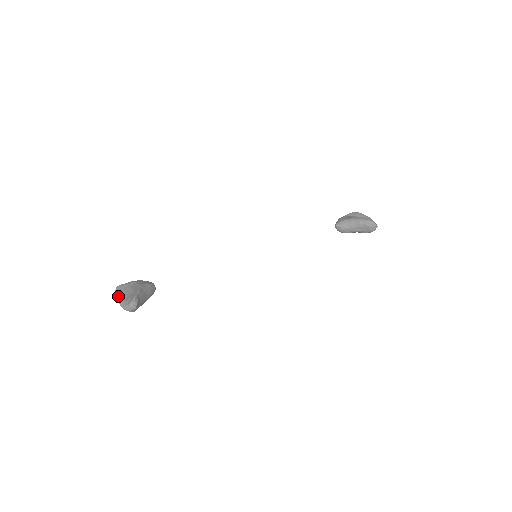
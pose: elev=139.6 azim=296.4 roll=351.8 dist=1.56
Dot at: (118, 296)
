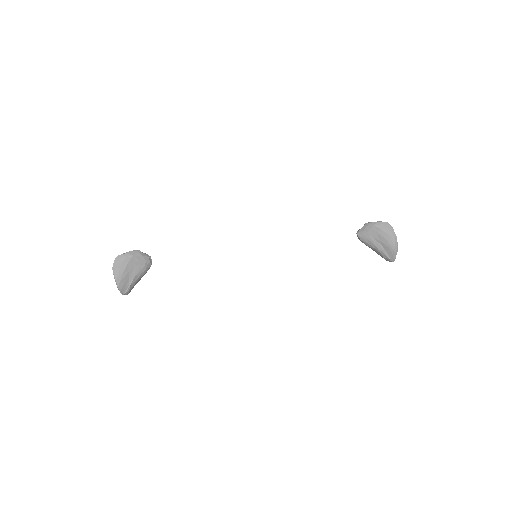
Dot at: (115, 271)
